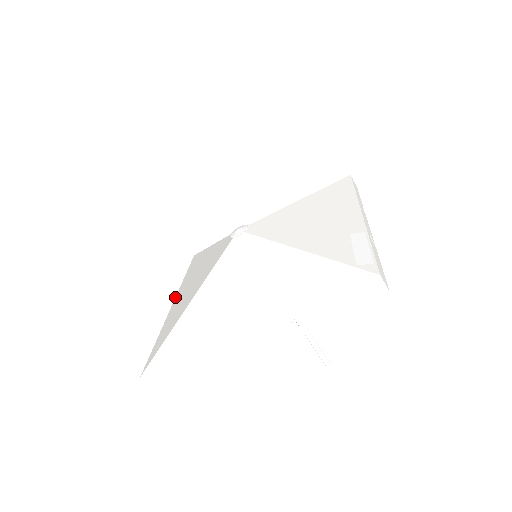
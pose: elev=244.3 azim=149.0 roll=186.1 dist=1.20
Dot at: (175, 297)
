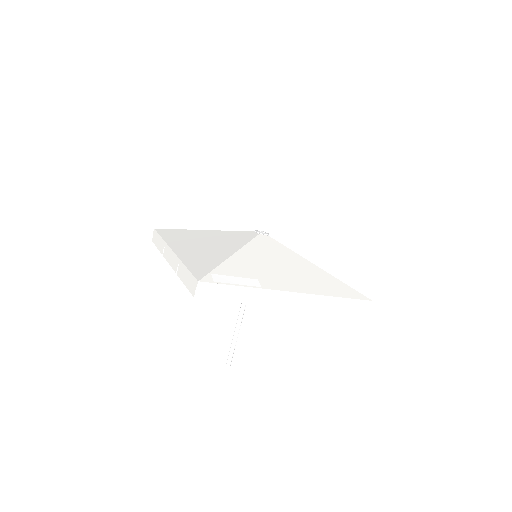
Dot at: occluded
